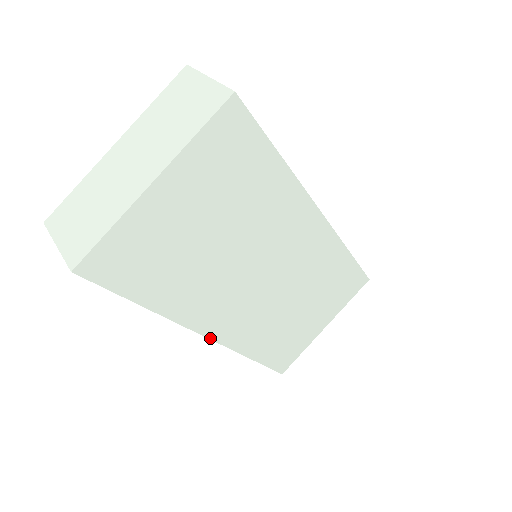
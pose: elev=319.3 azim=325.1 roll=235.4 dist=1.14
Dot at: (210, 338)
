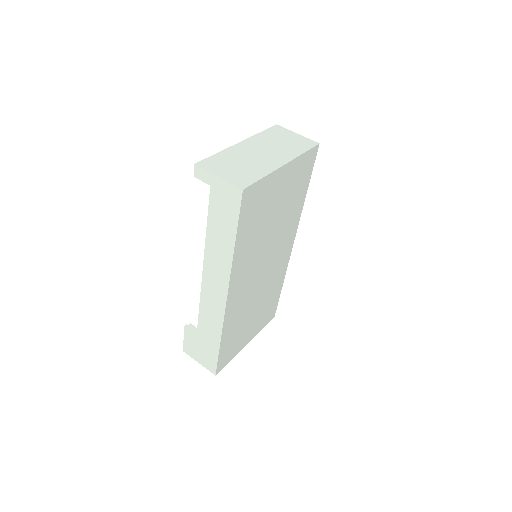
Dot at: (227, 300)
